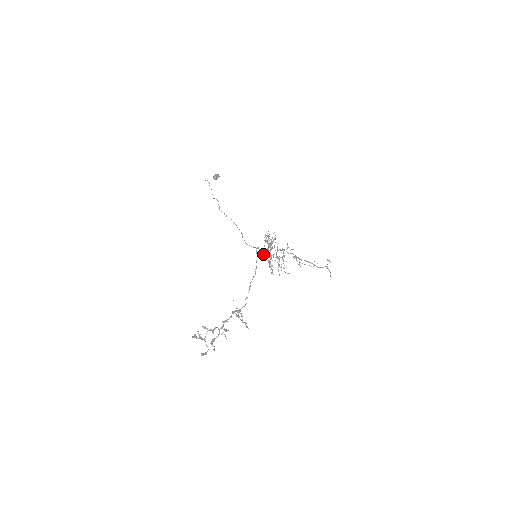
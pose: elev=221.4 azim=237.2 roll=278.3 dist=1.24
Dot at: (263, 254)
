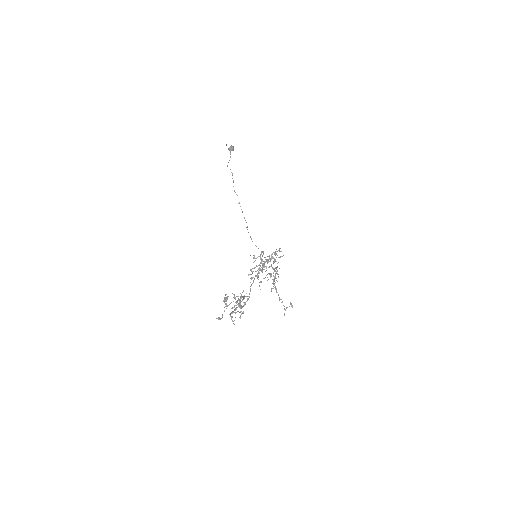
Dot at: (260, 259)
